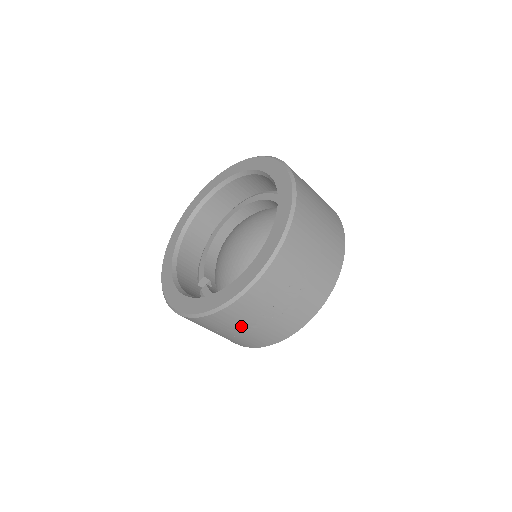
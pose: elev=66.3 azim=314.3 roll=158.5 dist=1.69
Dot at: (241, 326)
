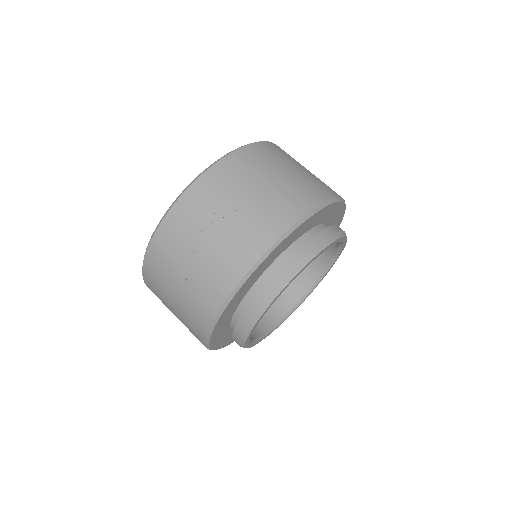
Dot at: (172, 278)
